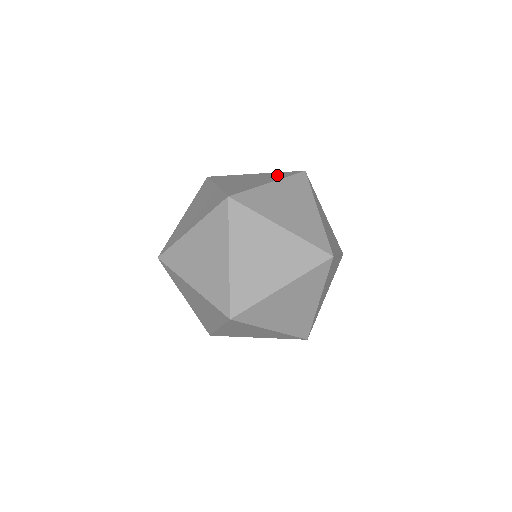
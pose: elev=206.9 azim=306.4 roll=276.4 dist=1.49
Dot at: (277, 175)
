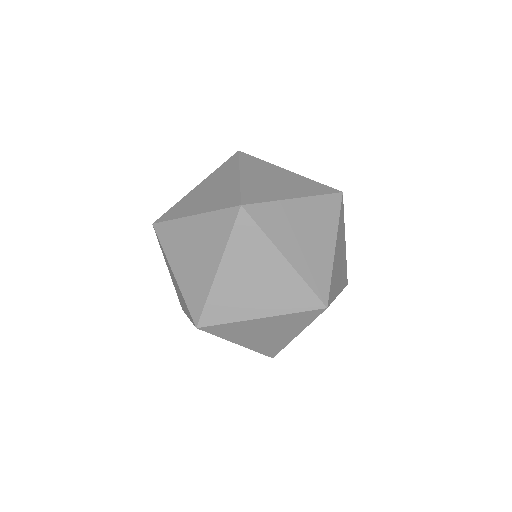
Dot at: occluded
